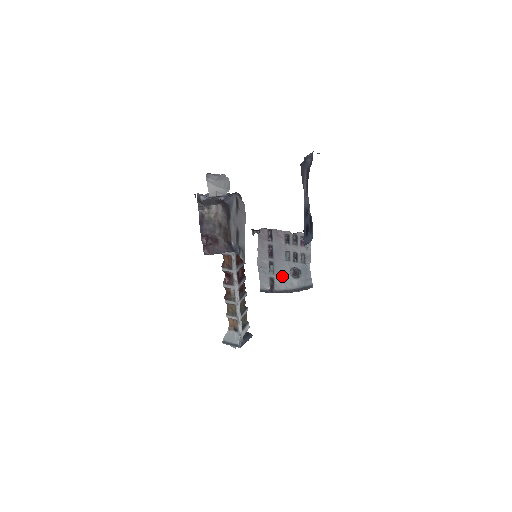
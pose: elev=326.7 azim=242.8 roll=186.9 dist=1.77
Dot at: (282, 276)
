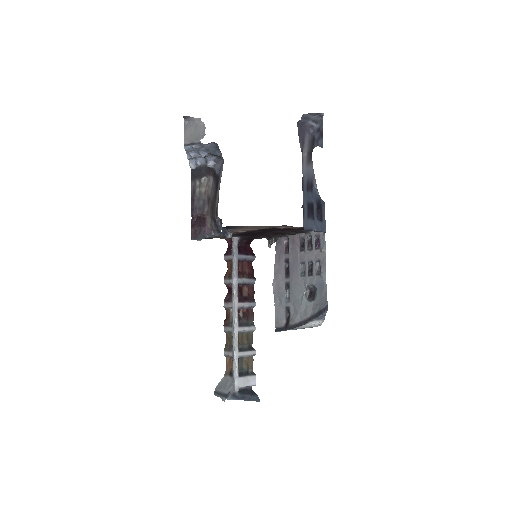
Dot at: (297, 301)
